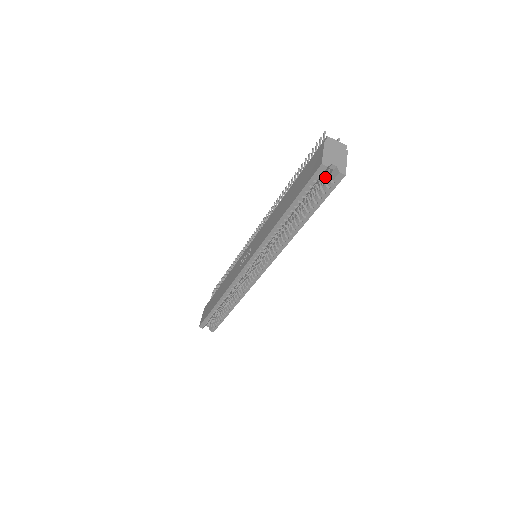
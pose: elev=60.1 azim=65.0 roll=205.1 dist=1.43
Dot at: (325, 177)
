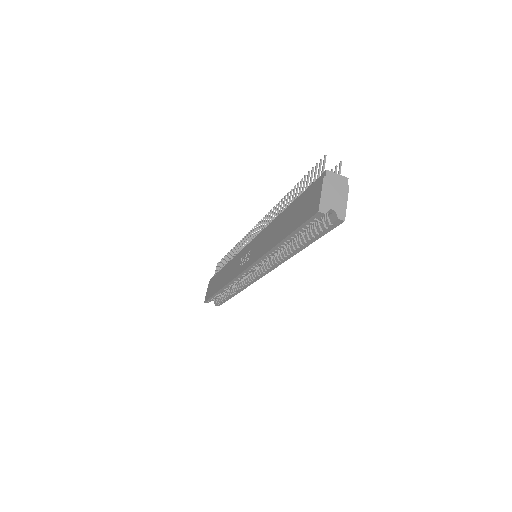
Dot at: occluded
